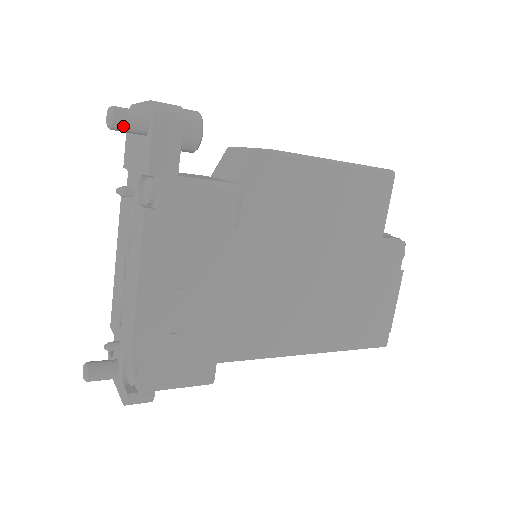
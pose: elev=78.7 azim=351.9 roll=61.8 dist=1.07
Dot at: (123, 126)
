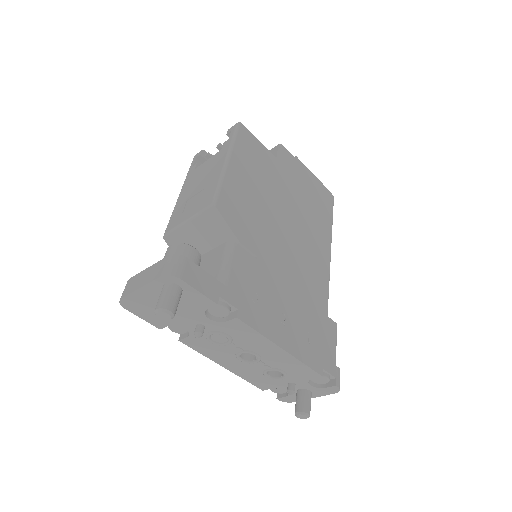
Dot at: (176, 307)
